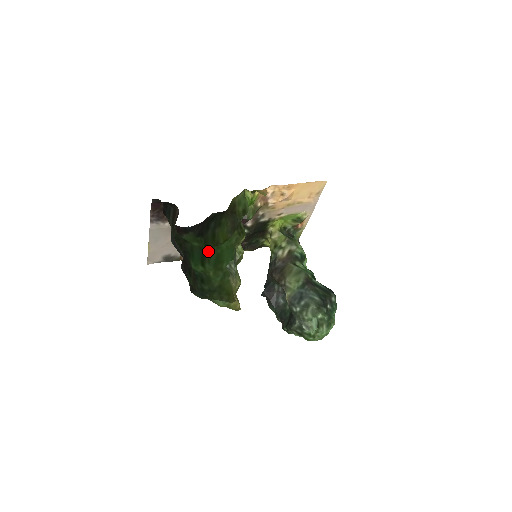
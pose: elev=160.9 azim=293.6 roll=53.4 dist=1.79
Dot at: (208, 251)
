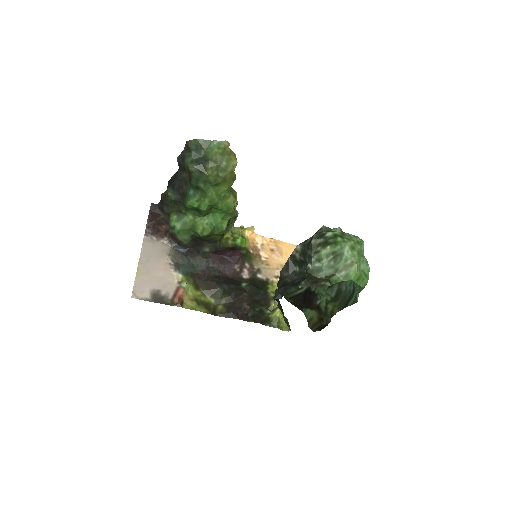
Dot at: (203, 216)
